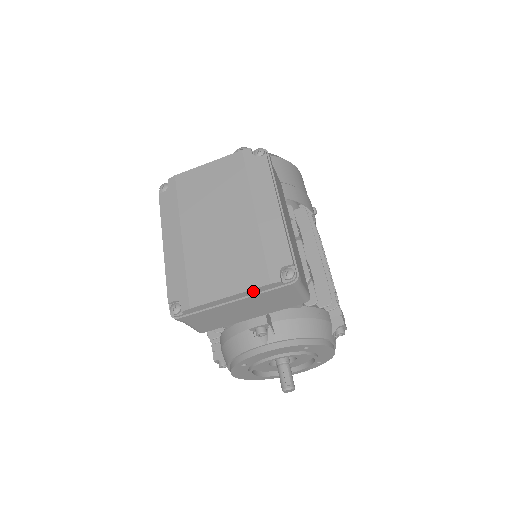
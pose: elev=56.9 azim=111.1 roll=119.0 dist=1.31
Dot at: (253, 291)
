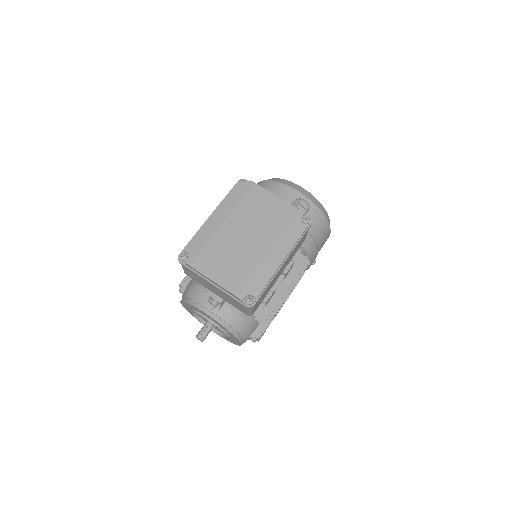
Dot at: (226, 290)
